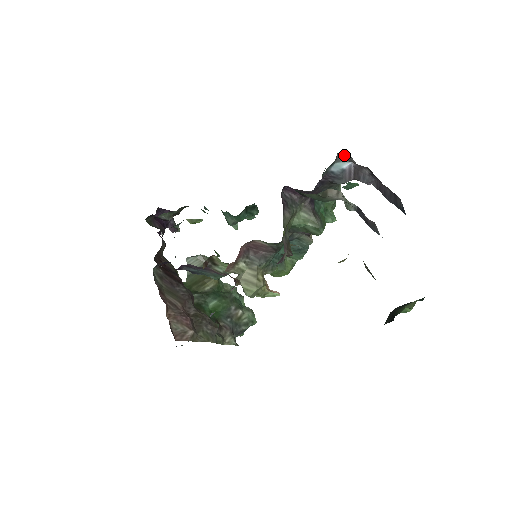
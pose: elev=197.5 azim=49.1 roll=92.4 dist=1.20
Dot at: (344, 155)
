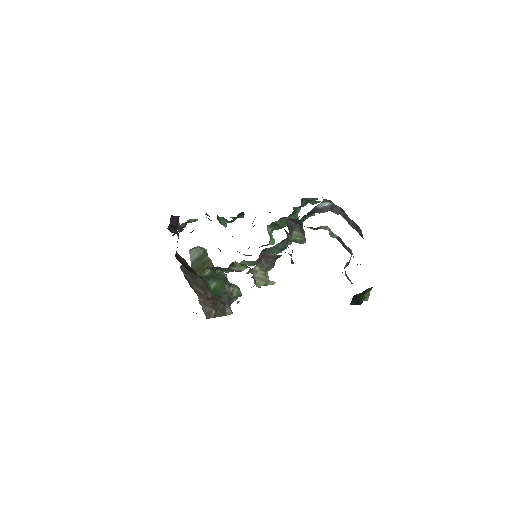
Dot at: (328, 200)
